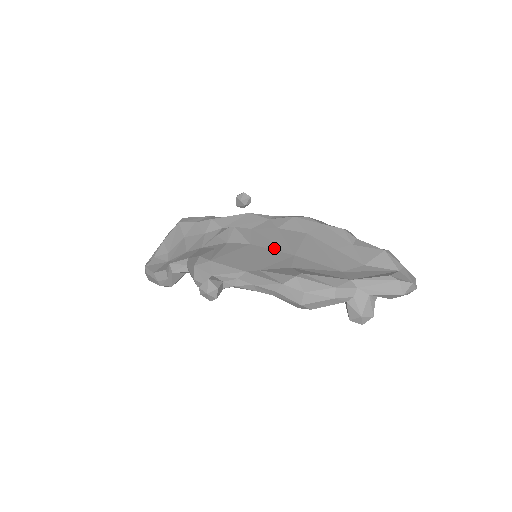
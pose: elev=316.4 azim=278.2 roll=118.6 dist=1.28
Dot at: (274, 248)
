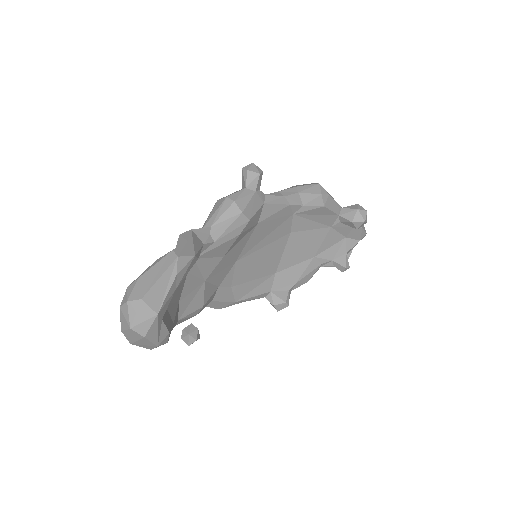
Dot at: occluded
